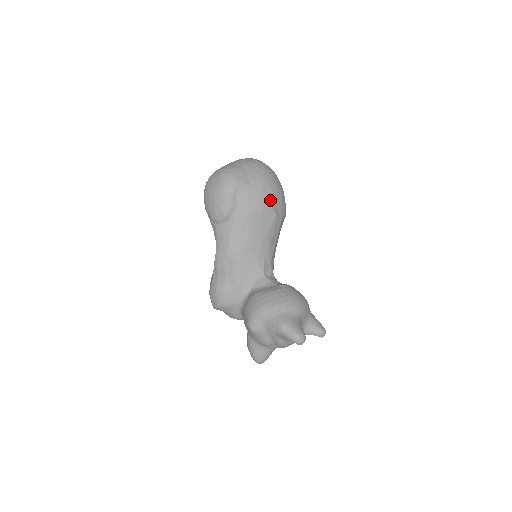
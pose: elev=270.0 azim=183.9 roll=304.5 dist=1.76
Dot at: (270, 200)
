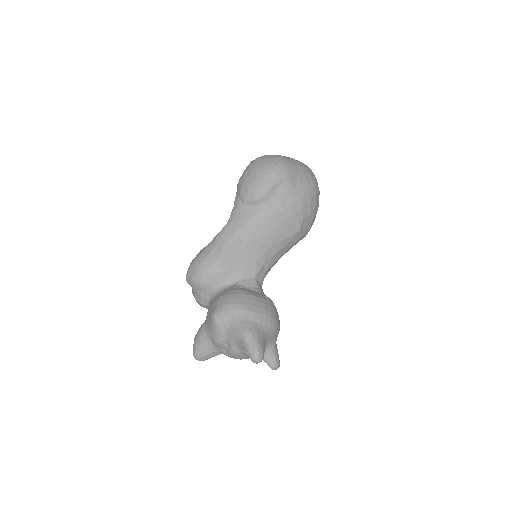
Dot at: (304, 212)
